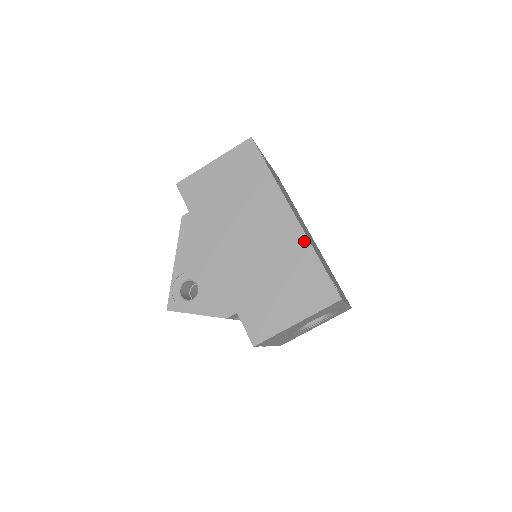
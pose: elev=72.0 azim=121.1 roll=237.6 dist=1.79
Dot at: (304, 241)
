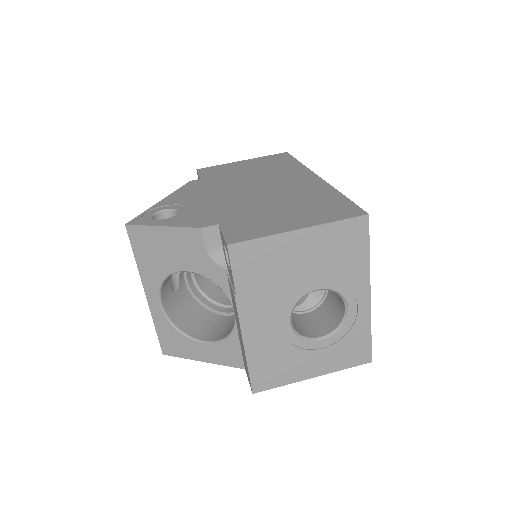
Dot at: (326, 187)
